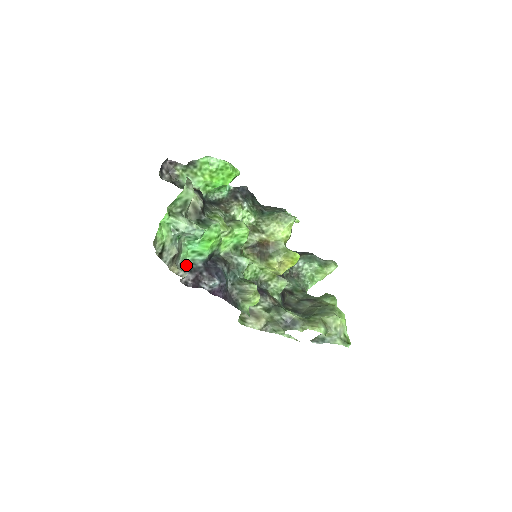
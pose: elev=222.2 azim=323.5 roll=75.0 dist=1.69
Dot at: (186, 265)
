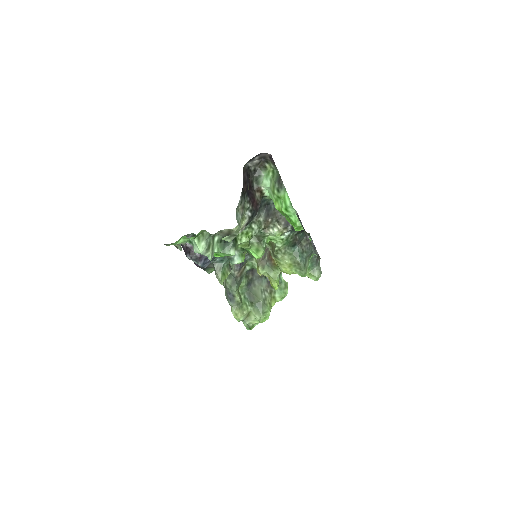
Dot at: occluded
